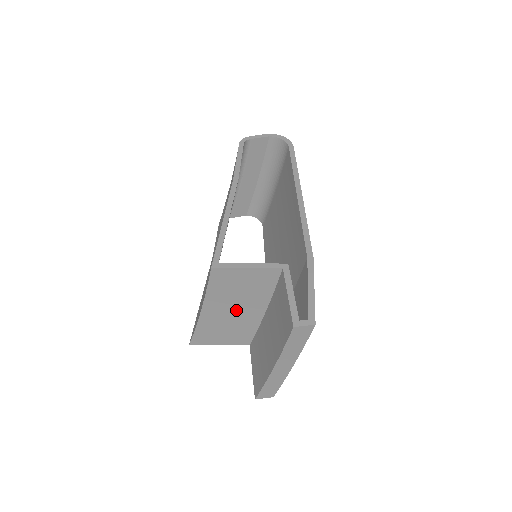
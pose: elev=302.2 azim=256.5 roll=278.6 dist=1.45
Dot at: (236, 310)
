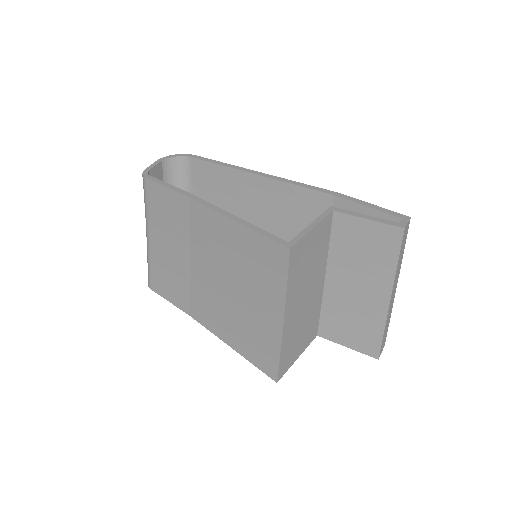
Dot at: (307, 295)
